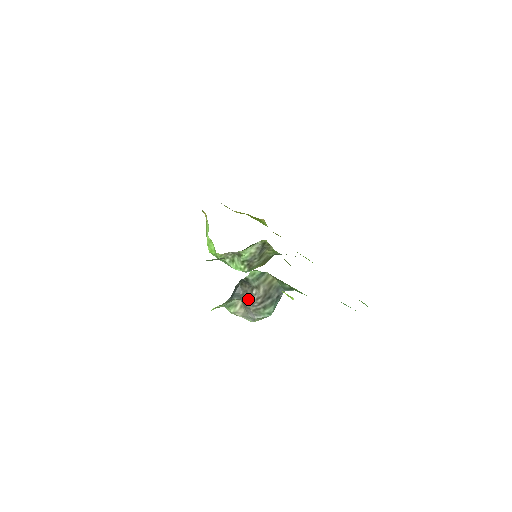
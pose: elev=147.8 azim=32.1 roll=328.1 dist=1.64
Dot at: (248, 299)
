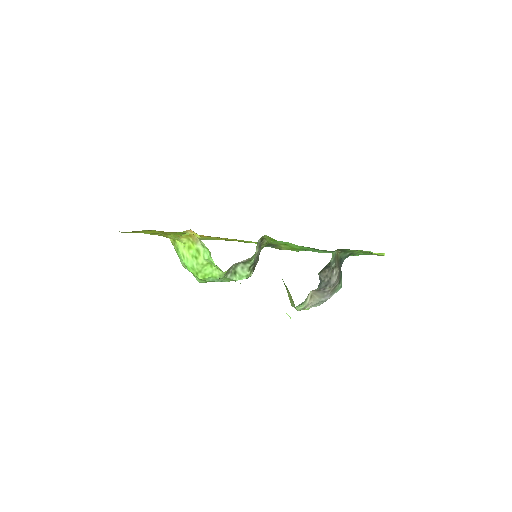
Dot at: (329, 282)
